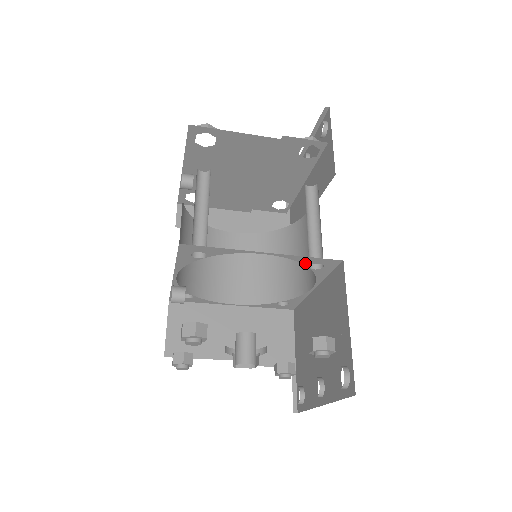
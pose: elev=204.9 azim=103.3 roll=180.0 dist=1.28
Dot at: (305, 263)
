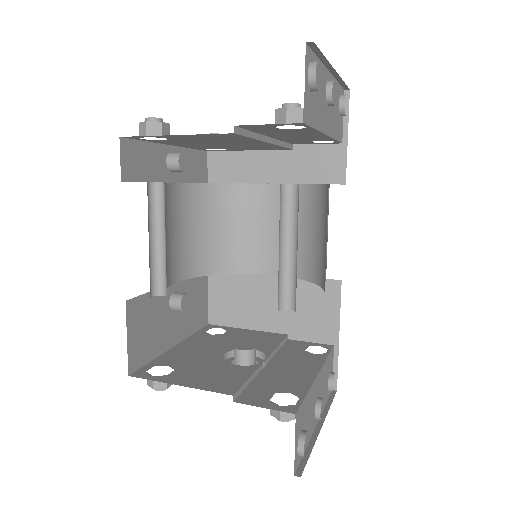
Dot at: occluded
